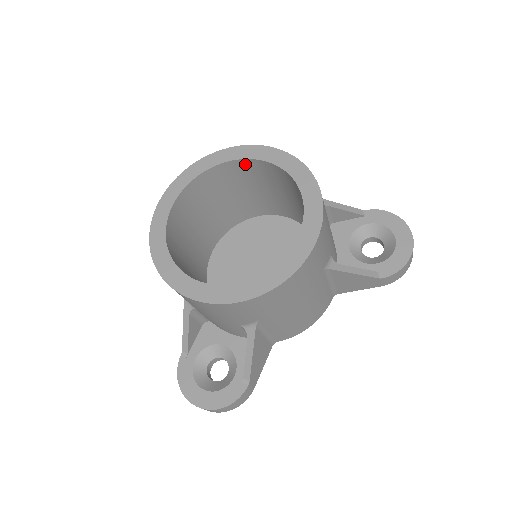
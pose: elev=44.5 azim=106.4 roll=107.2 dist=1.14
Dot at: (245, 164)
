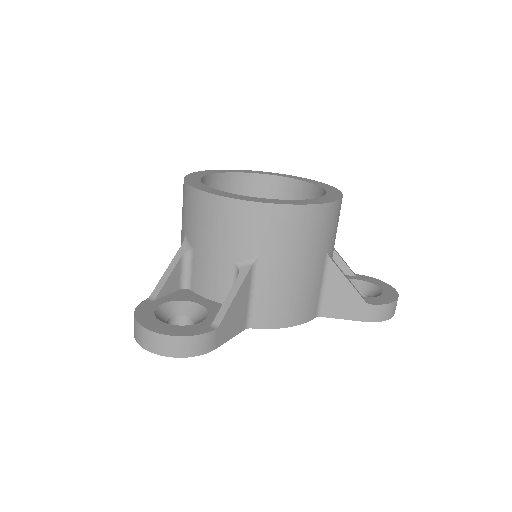
Dot at: (277, 182)
